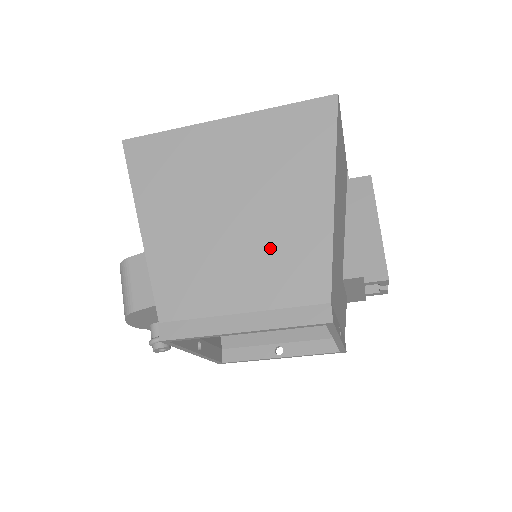
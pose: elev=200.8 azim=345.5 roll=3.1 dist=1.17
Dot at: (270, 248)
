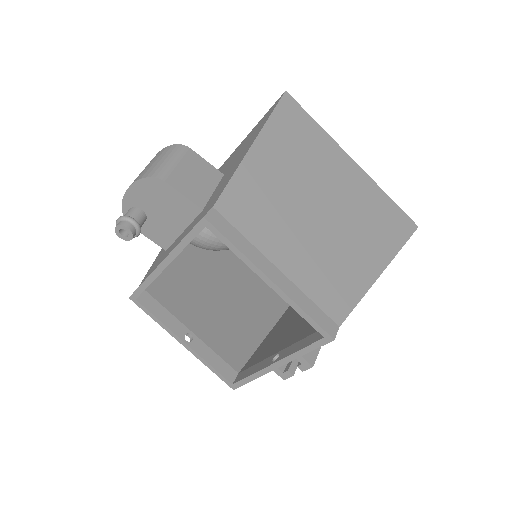
Dot at: (327, 254)
